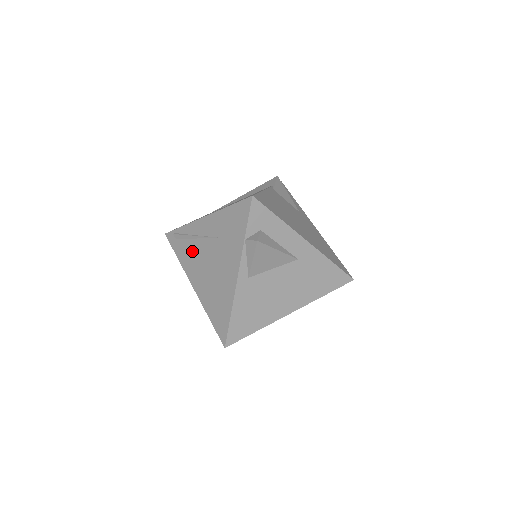
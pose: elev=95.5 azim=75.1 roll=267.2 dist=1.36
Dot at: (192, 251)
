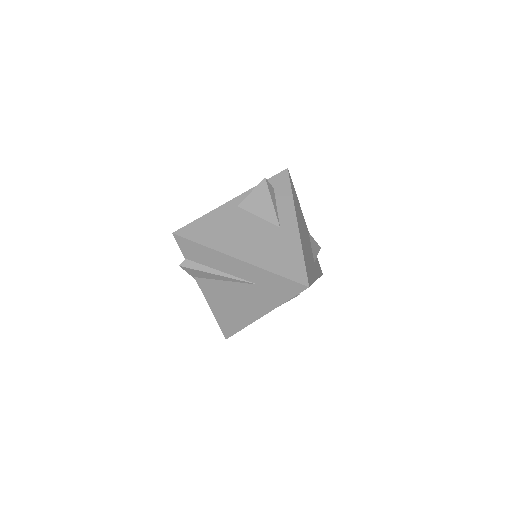
Dot at: occluded
